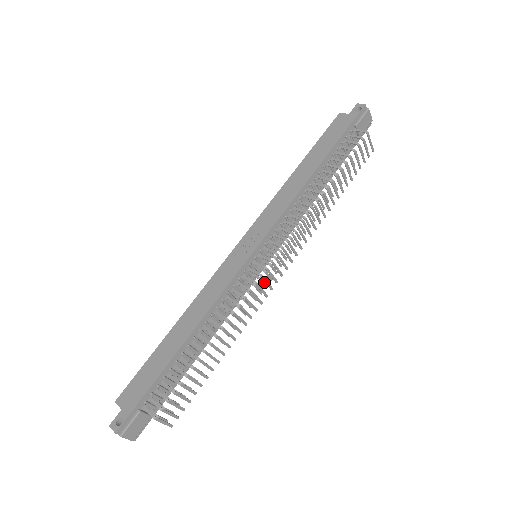
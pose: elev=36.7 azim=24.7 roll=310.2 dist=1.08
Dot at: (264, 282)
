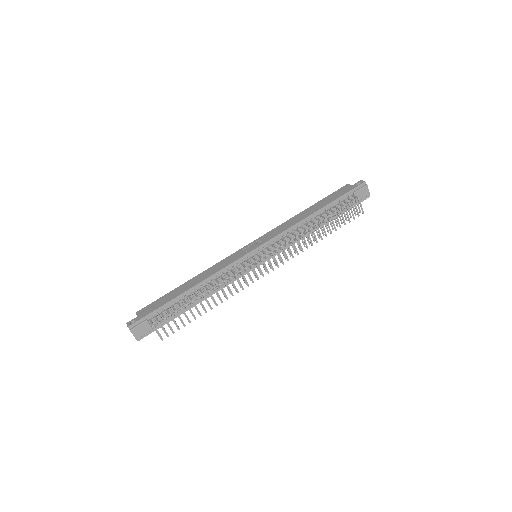
Dot at: occluded
